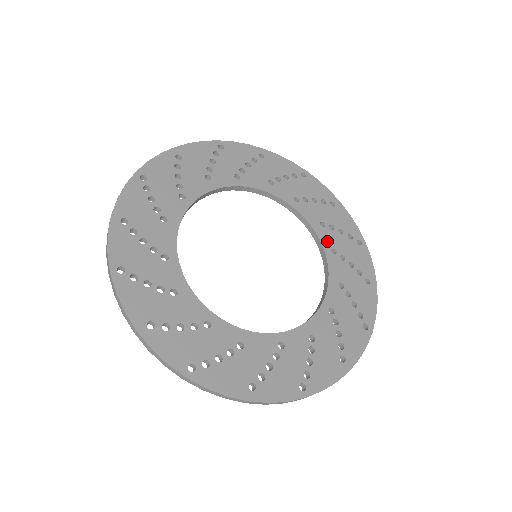
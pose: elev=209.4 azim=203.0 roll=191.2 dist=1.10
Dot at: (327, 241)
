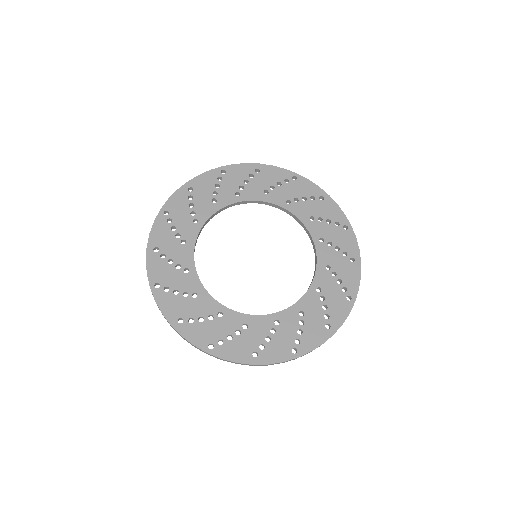
Dot at: (316, 232)
